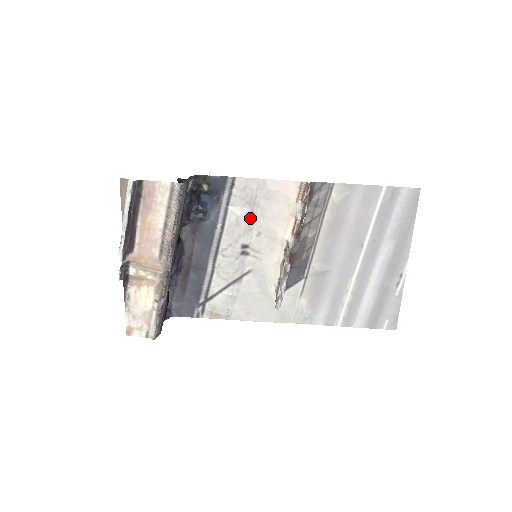
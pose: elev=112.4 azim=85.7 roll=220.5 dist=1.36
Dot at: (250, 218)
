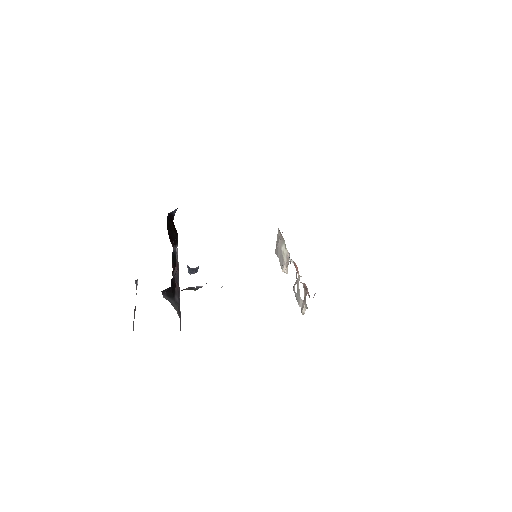
Dot at: occluded
